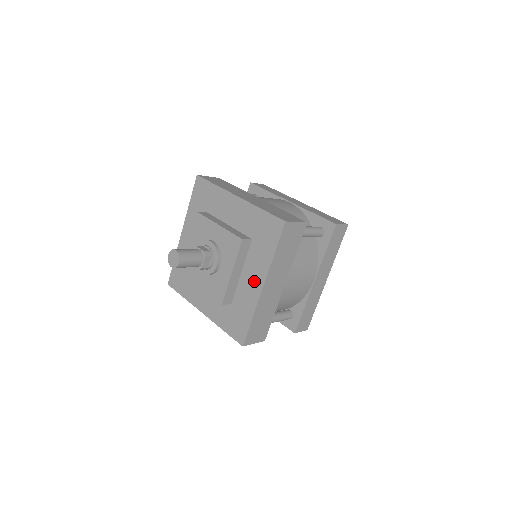
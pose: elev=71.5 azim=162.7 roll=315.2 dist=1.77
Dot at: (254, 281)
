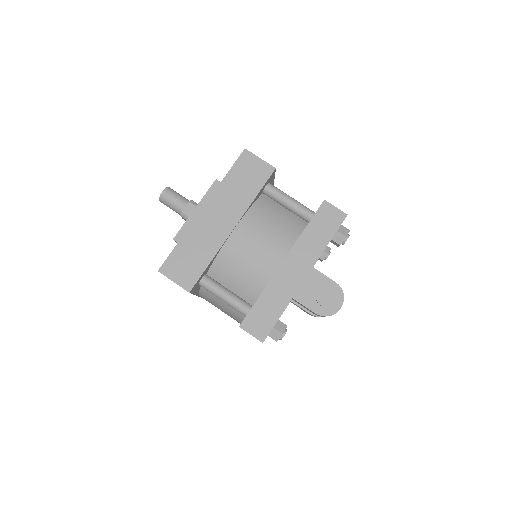
Dot at: occluded
